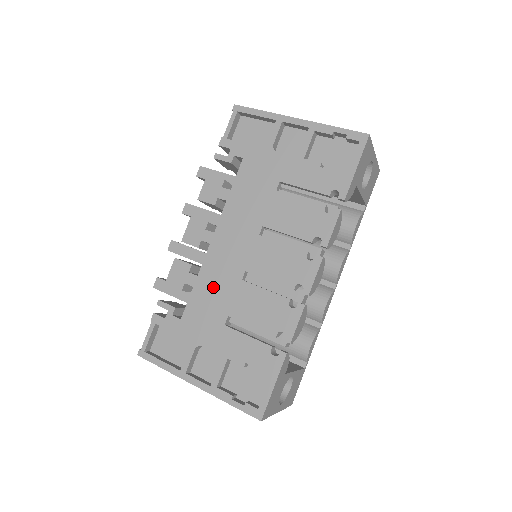
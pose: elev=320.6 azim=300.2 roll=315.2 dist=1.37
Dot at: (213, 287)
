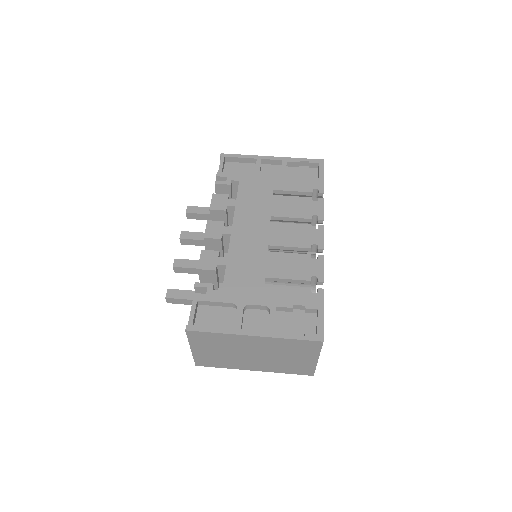
Dot at: (244, 261)
